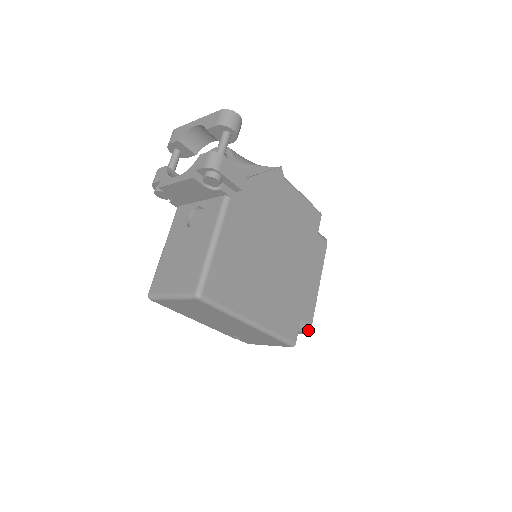
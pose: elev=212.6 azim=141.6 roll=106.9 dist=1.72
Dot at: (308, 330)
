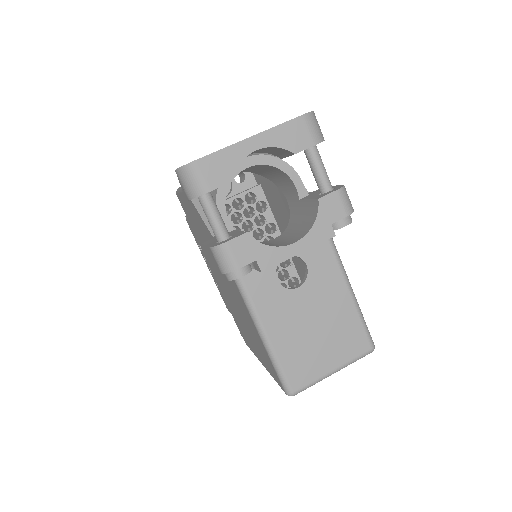
Dot at: occluded
